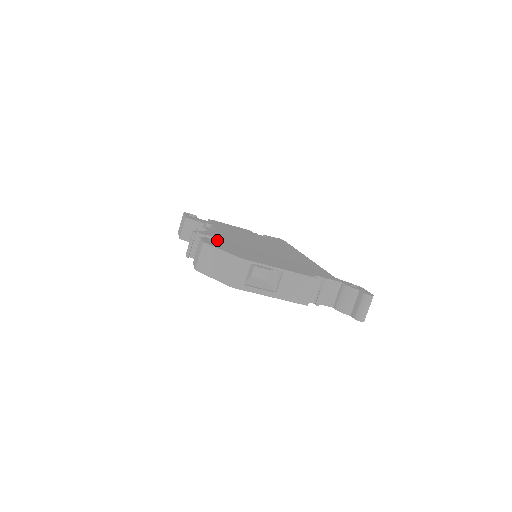
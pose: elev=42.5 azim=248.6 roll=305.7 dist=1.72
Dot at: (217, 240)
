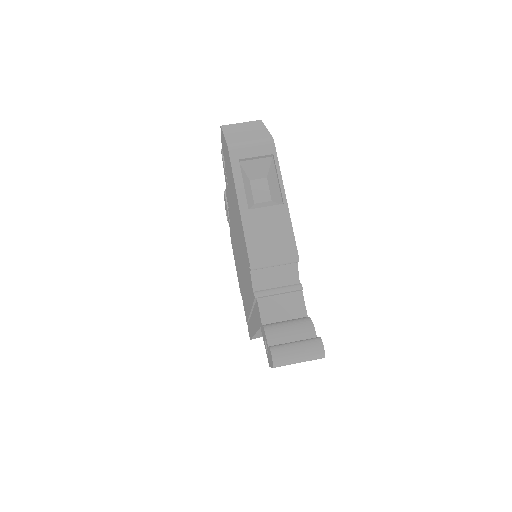
Dot at: occluded
